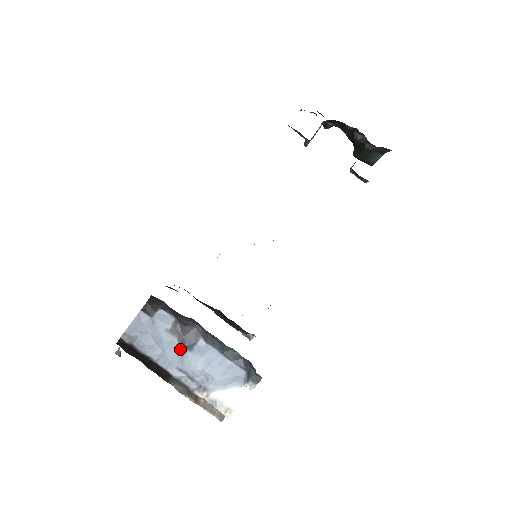
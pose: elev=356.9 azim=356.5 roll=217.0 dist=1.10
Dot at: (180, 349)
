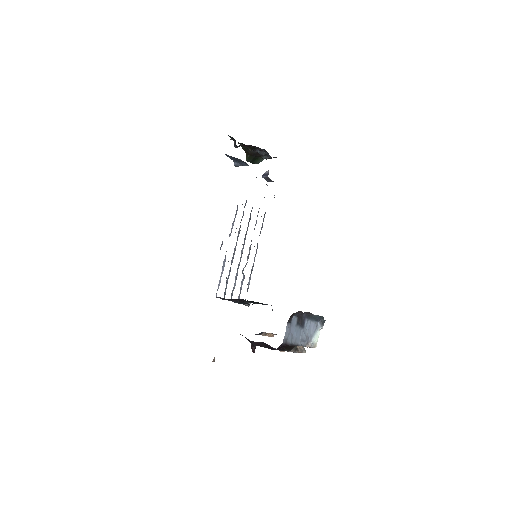
Dot at: (300, 330)
